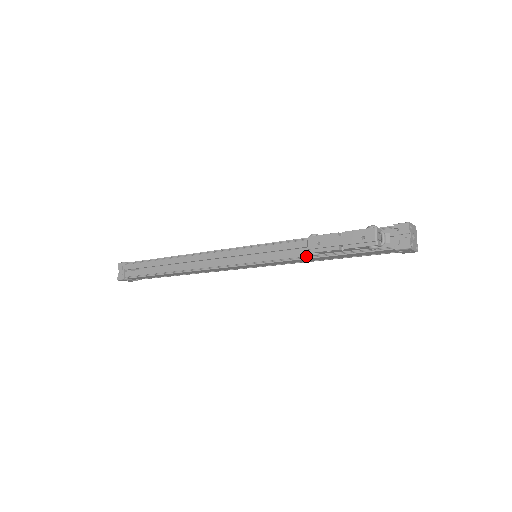
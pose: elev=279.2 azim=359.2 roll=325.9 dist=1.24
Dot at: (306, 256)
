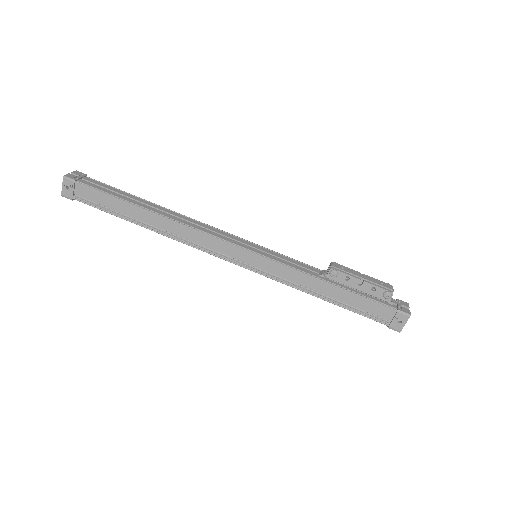
Dot at: (316, 276)
